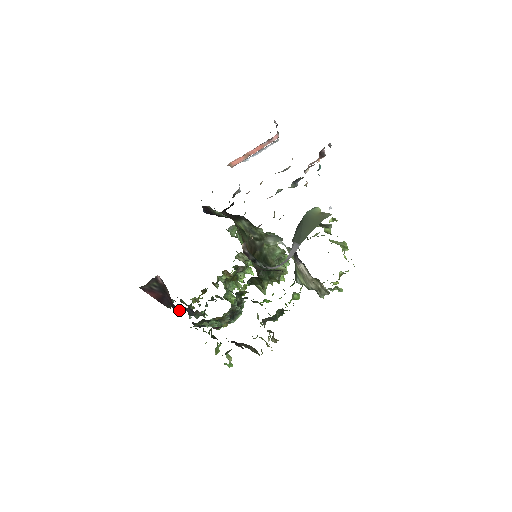
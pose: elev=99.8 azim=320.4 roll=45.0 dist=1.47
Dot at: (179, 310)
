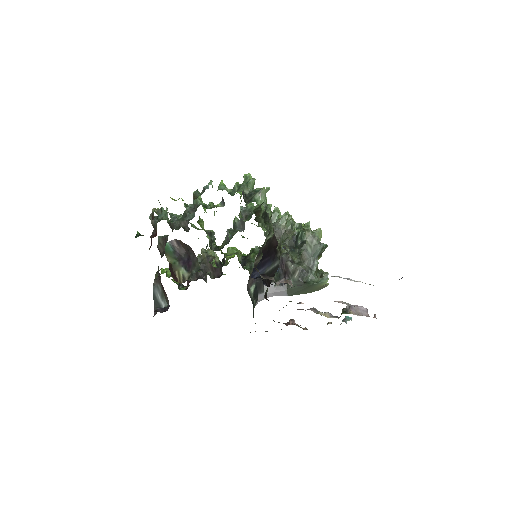
Dot at: occluded
